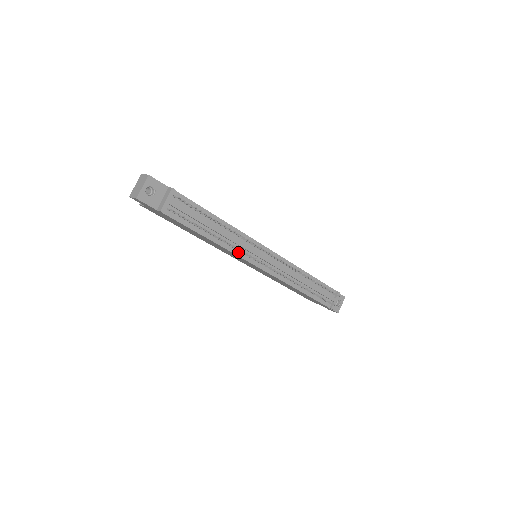
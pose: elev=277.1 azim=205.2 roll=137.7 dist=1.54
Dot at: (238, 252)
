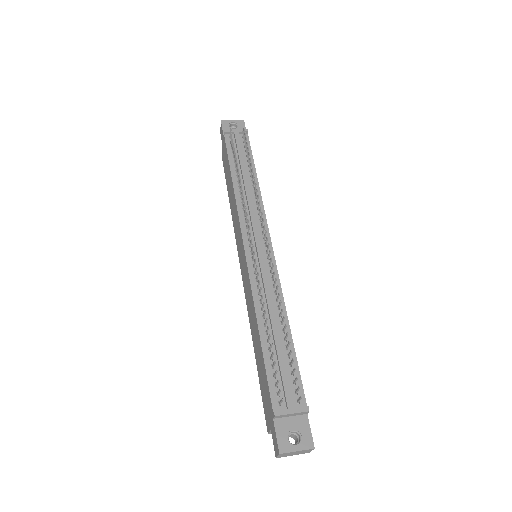
Dot at: (242, 212)
